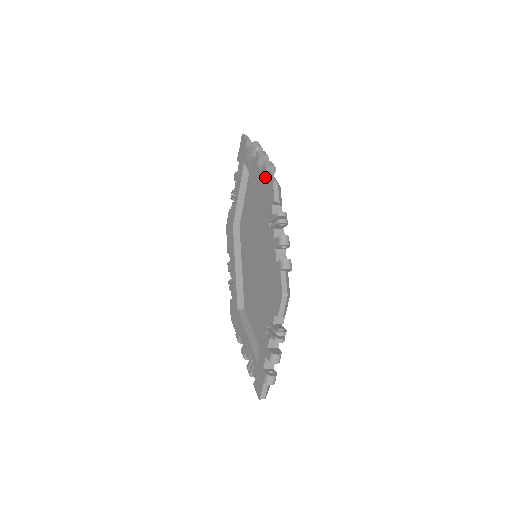
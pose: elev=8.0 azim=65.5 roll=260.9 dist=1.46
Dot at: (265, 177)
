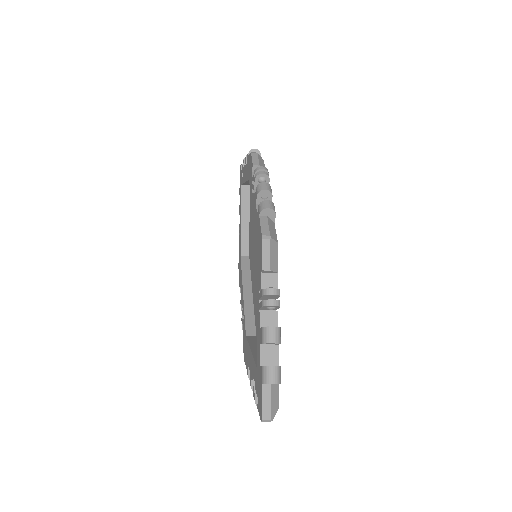
Dot at: (248, 161)
